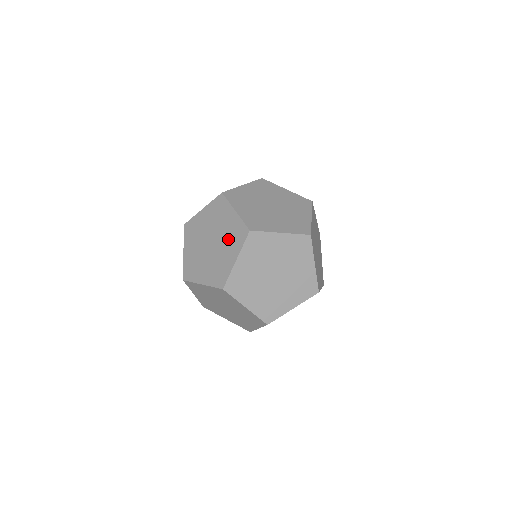
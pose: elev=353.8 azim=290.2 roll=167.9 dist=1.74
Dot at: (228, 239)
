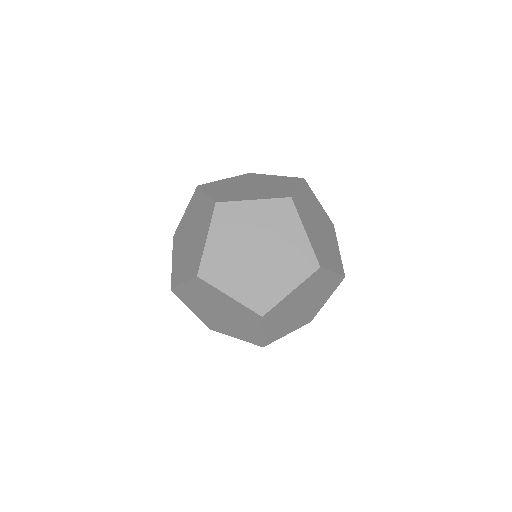
Dot at: (192, 256)
